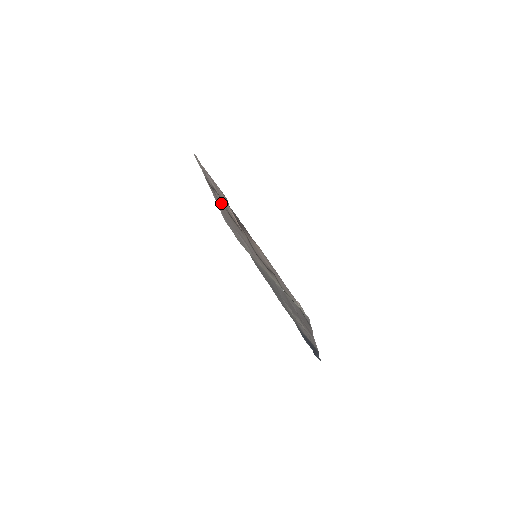
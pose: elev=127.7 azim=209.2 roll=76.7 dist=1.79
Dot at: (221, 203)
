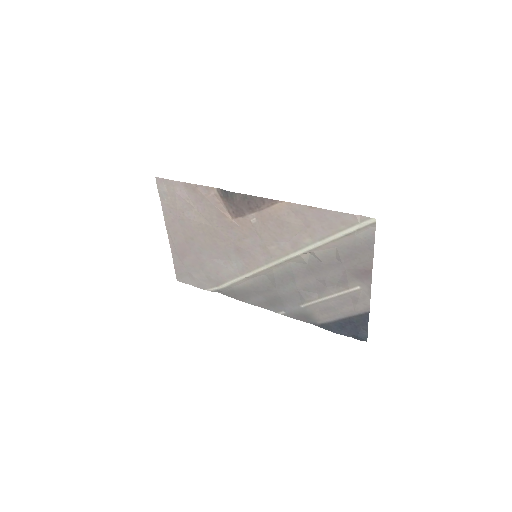
Dot at: (196, 223)
